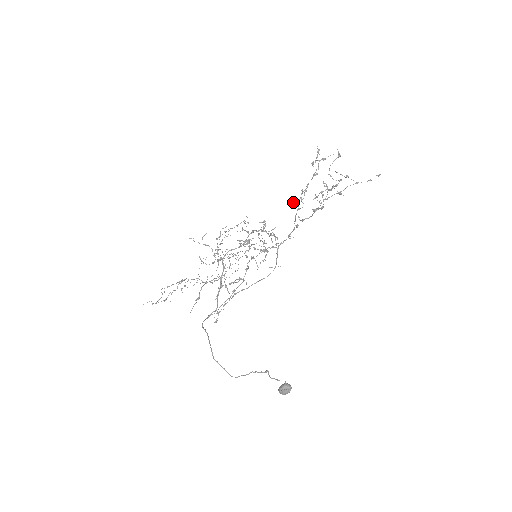
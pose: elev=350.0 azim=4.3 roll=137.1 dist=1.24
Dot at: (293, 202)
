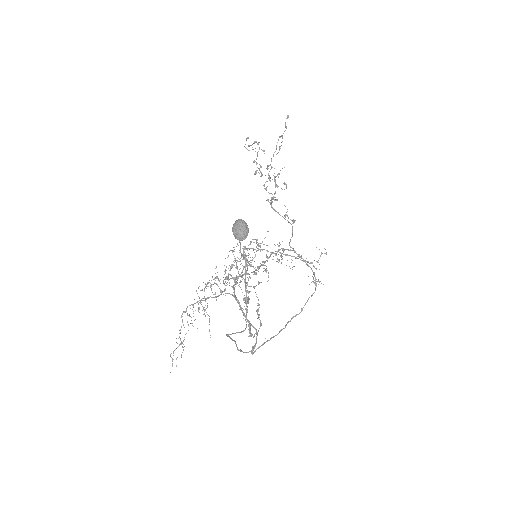
Dot at: occluded
